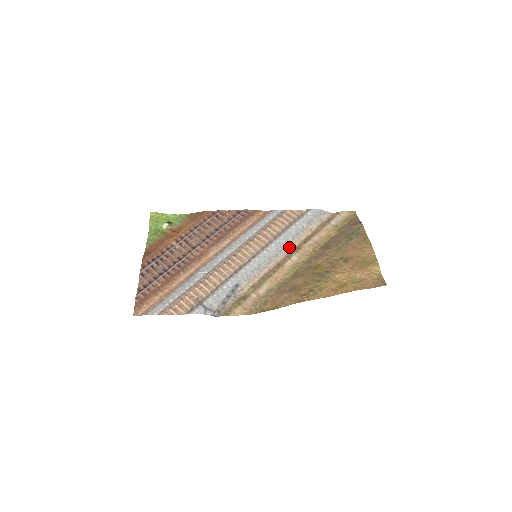
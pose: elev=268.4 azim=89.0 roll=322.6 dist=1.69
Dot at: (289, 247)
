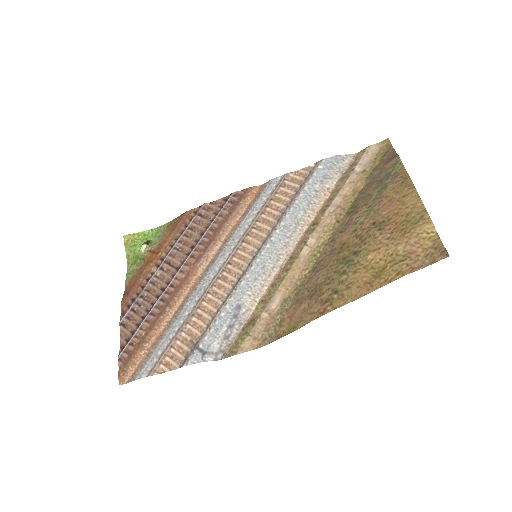
Dot at: (302, 227)
